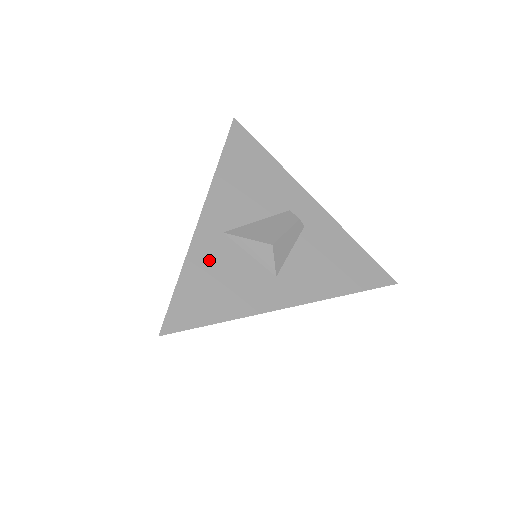
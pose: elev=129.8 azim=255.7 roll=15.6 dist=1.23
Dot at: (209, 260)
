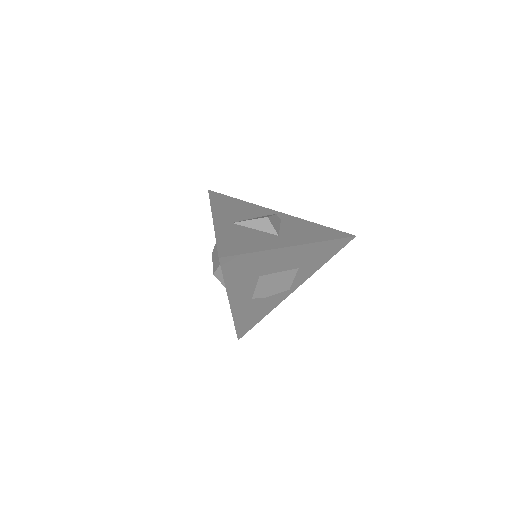
Dot at: (230, 232)
